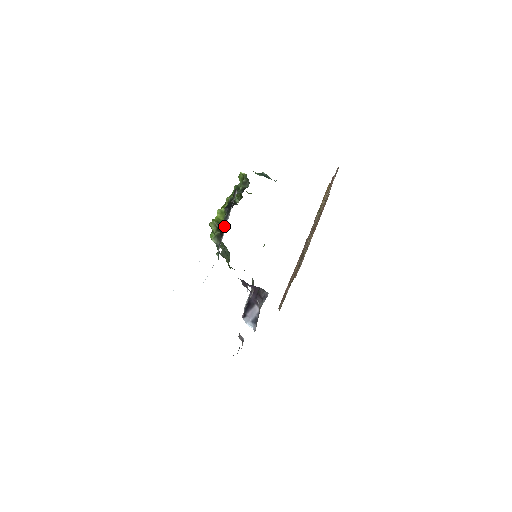
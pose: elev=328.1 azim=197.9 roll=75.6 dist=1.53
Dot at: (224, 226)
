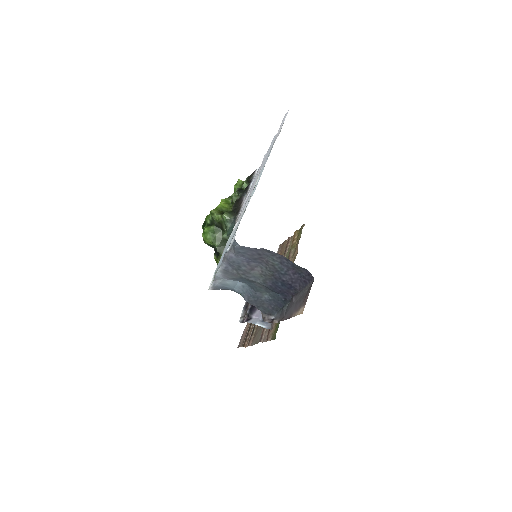
Dot at: (241, 200)
